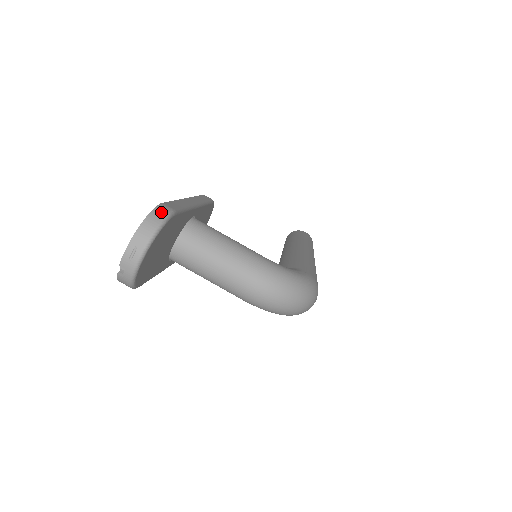
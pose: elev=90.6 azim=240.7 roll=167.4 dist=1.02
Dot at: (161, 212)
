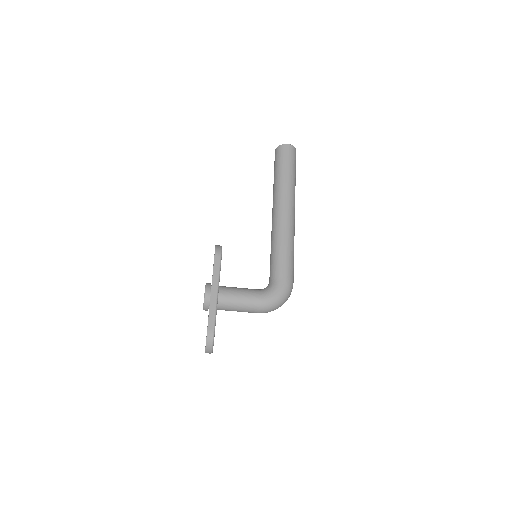
Dot at: (210, 338)
